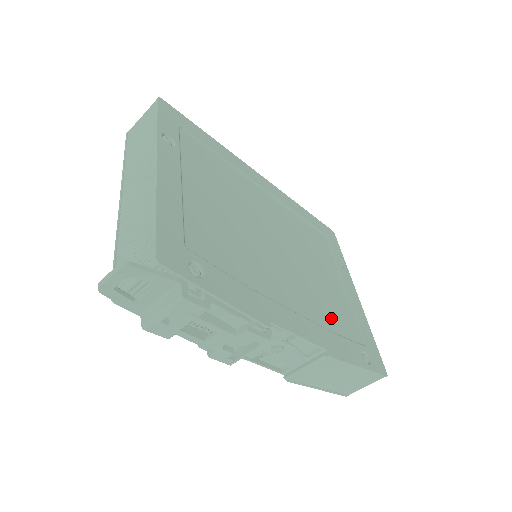
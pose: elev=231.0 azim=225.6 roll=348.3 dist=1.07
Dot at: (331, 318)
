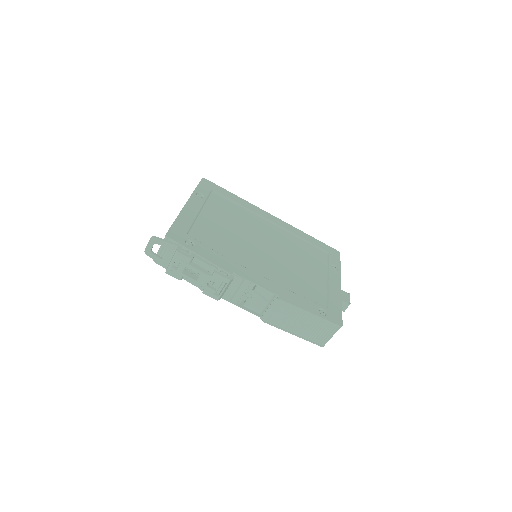
Dot at: (297, 287)
